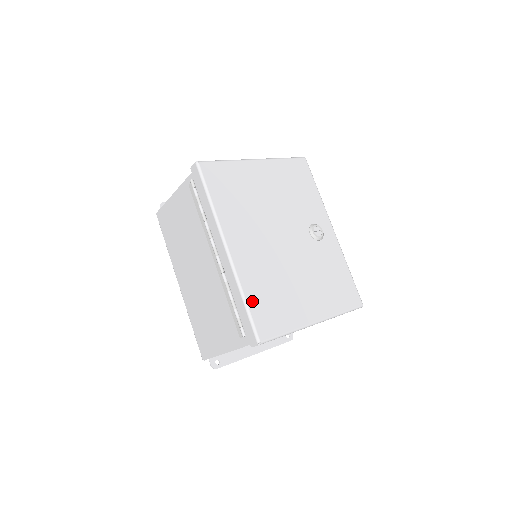
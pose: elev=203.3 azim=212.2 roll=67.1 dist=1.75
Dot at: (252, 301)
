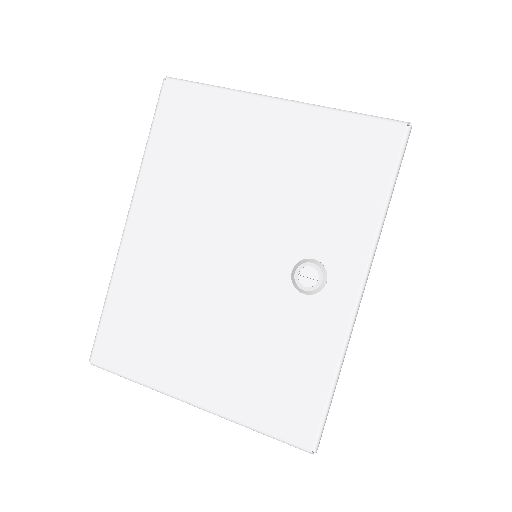
Dot at: (114, 308)
